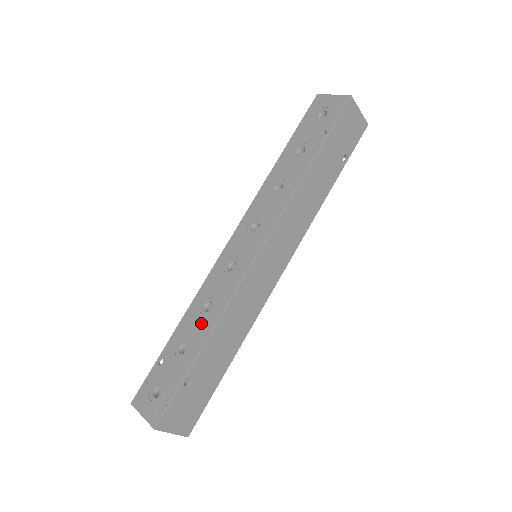
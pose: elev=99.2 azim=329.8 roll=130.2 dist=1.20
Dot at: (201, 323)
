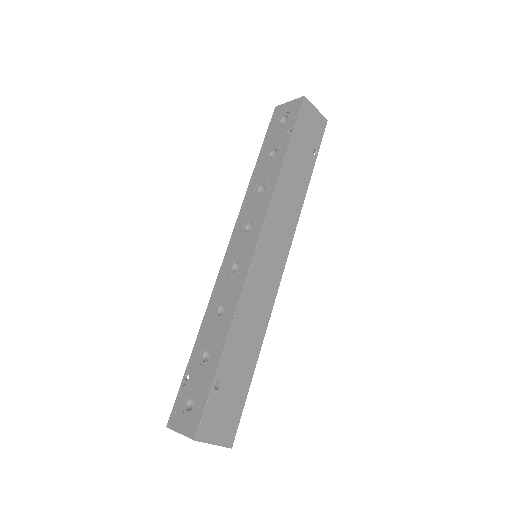
Dot at: (218, 327)
